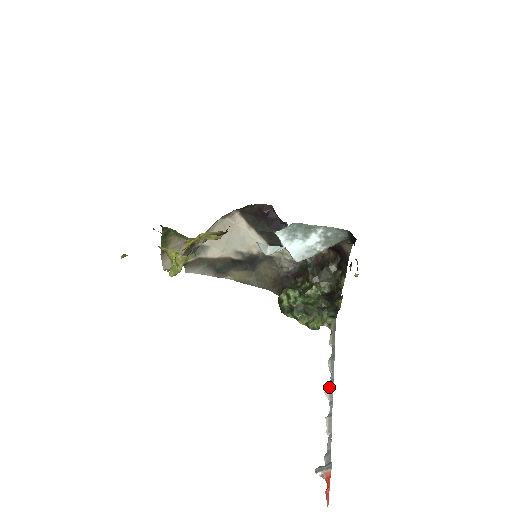
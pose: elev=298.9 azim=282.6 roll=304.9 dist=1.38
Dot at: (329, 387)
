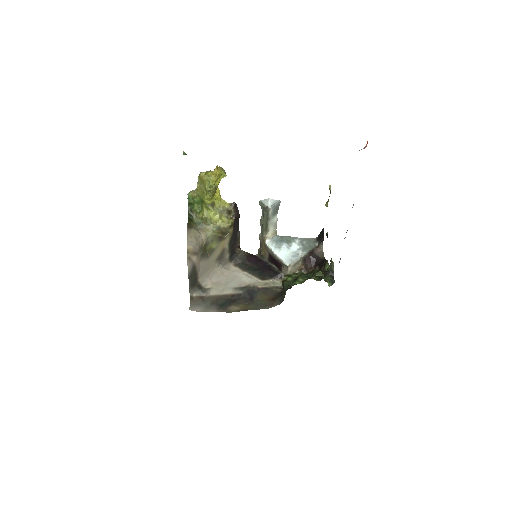
Dot at: occluded
